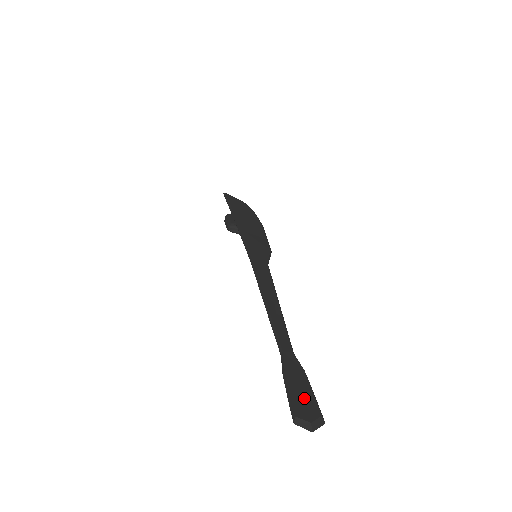
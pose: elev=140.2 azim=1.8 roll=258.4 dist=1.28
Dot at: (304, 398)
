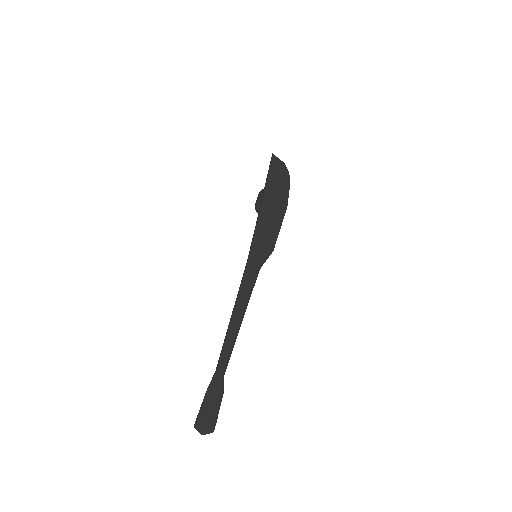
Dot at: (209, 412)
